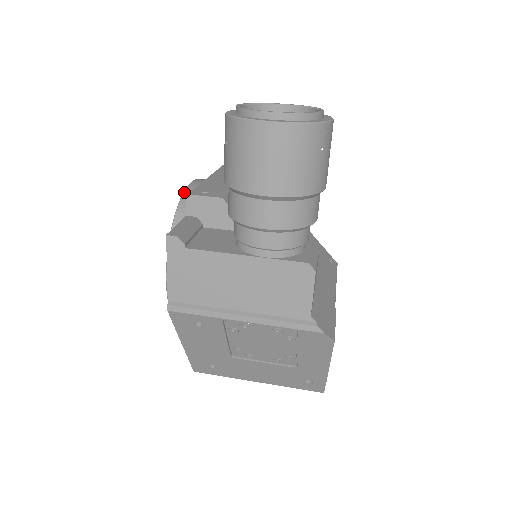
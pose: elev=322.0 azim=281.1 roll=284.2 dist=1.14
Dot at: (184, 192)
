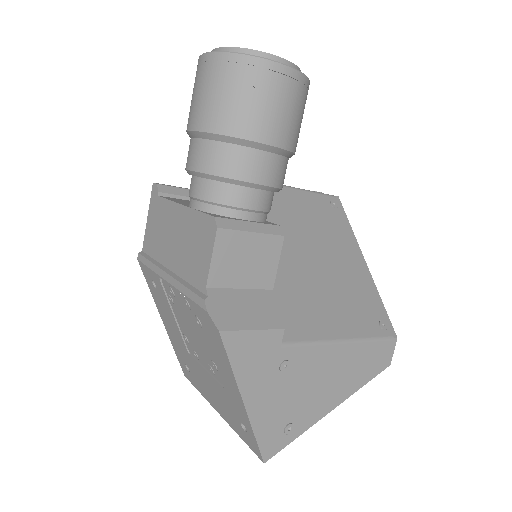
Dot at: occluded
